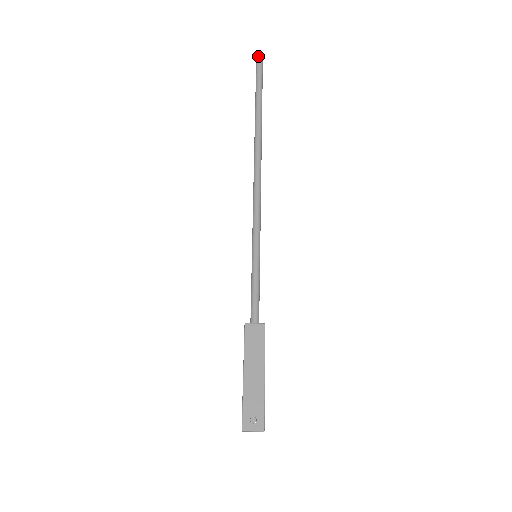
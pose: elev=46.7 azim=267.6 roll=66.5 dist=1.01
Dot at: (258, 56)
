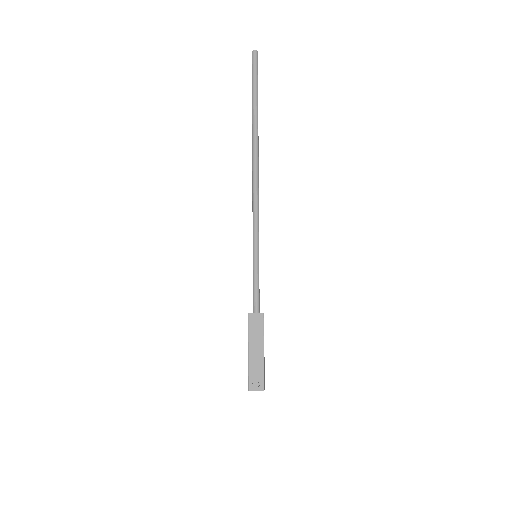
Dot at: (253, 57)
